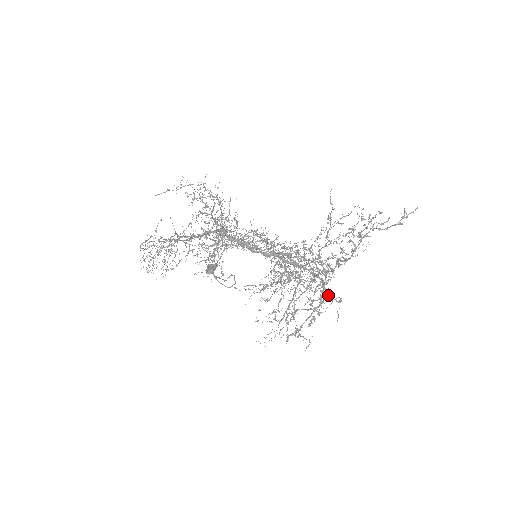
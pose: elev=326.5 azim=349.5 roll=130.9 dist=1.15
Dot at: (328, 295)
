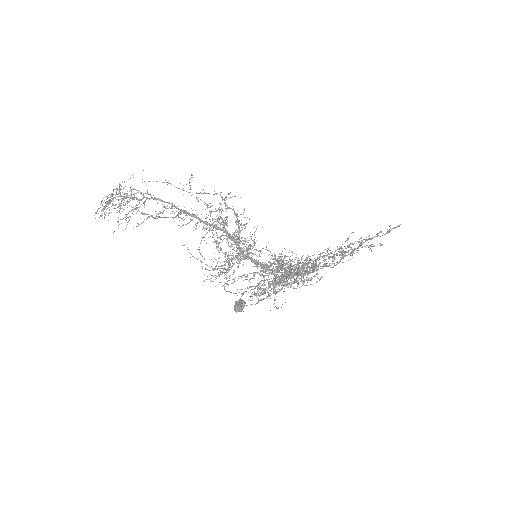
Dot at: occluded
